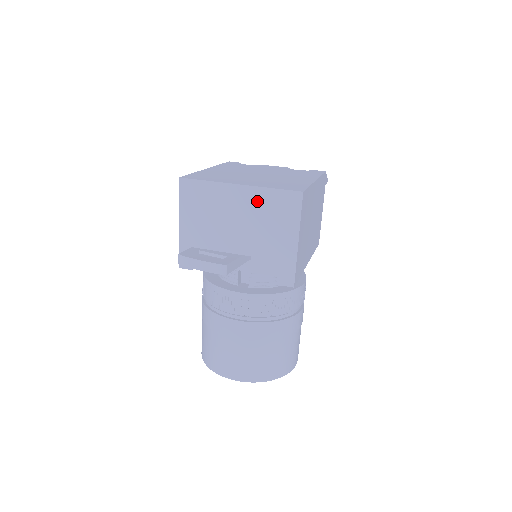
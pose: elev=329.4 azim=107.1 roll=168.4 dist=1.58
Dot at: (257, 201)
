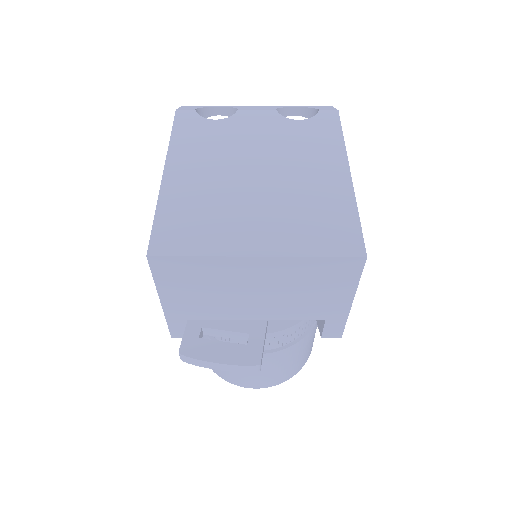
Dot at: (289, 271)
